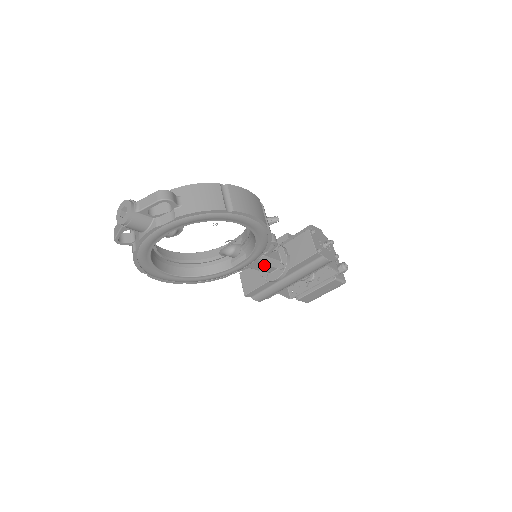
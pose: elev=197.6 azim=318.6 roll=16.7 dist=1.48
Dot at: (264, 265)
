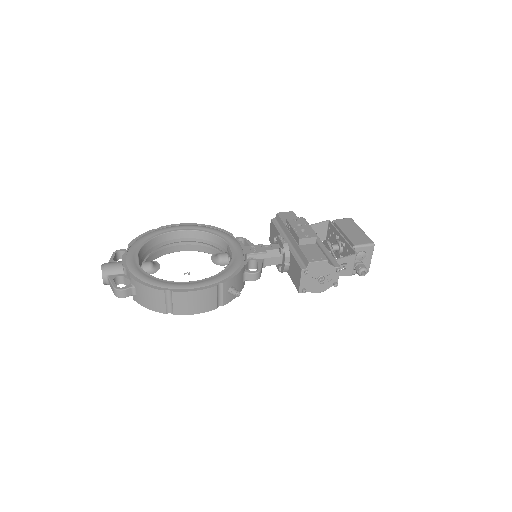
Dot at: occluded
